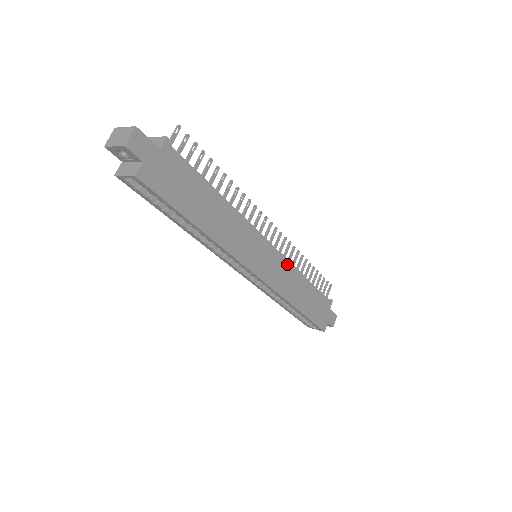
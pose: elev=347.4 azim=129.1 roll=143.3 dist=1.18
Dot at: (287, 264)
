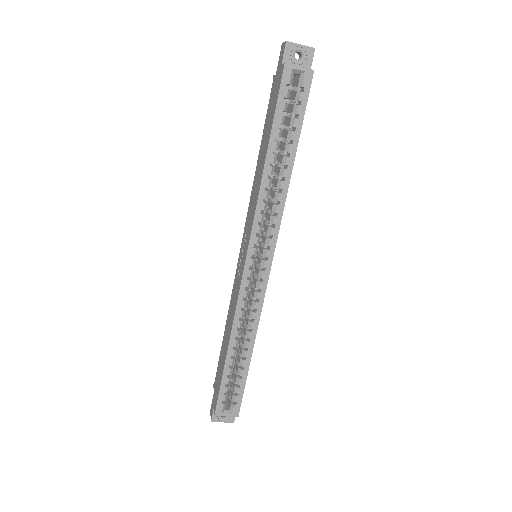
Dot at: occluded
